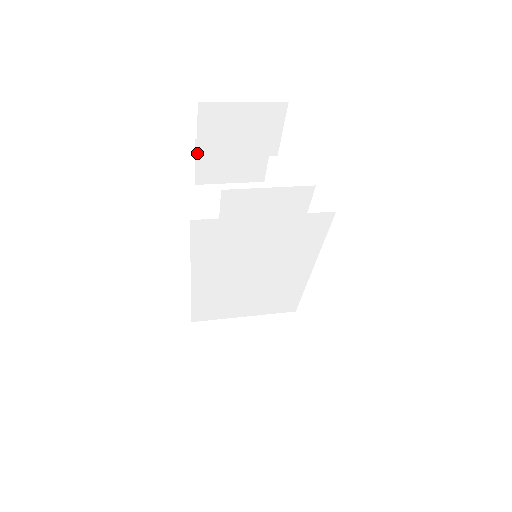
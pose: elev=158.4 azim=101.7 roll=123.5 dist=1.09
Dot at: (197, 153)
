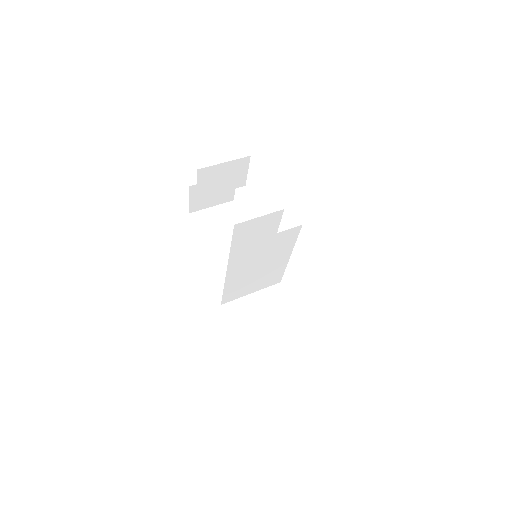
Dot at: (196, 197)
